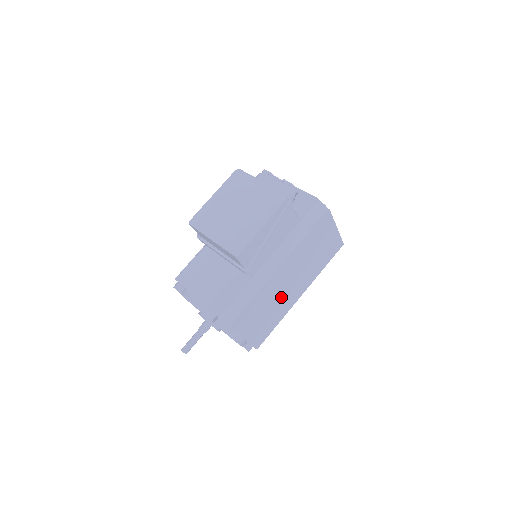
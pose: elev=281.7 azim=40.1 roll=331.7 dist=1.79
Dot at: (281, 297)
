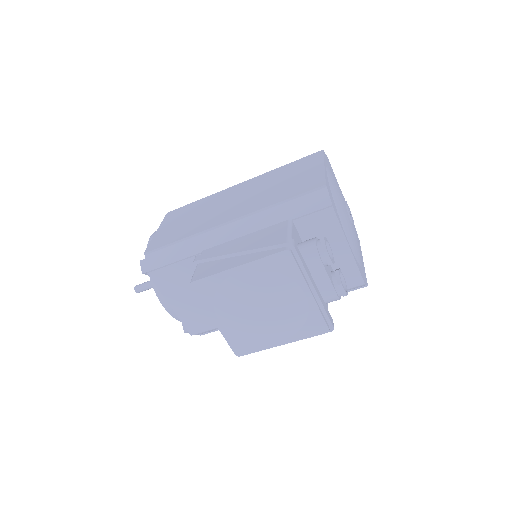
Dot at: occluded
